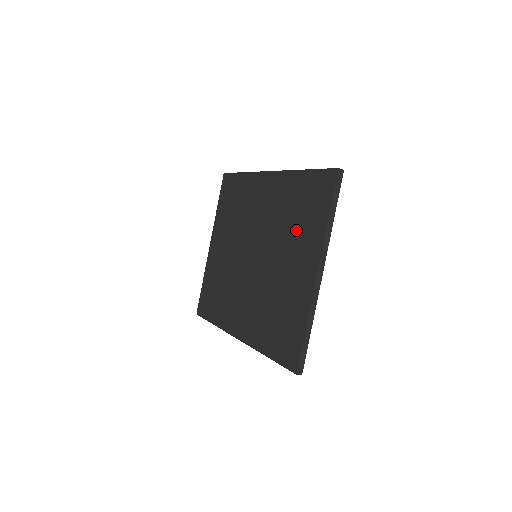
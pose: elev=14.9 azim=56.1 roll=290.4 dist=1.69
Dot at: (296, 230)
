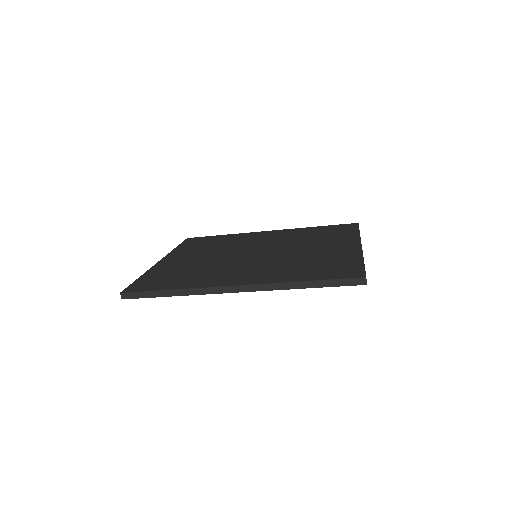
Dot at: (321, 239)
